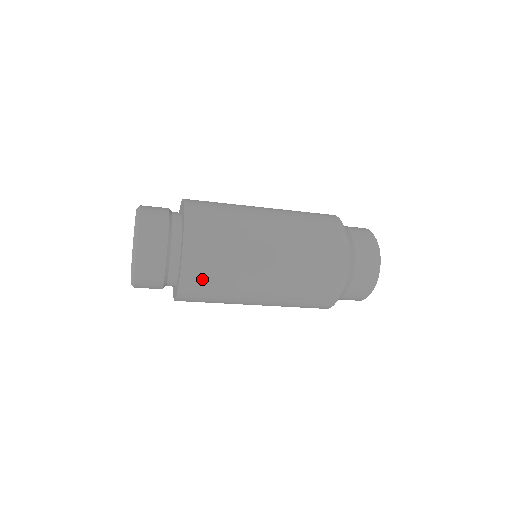
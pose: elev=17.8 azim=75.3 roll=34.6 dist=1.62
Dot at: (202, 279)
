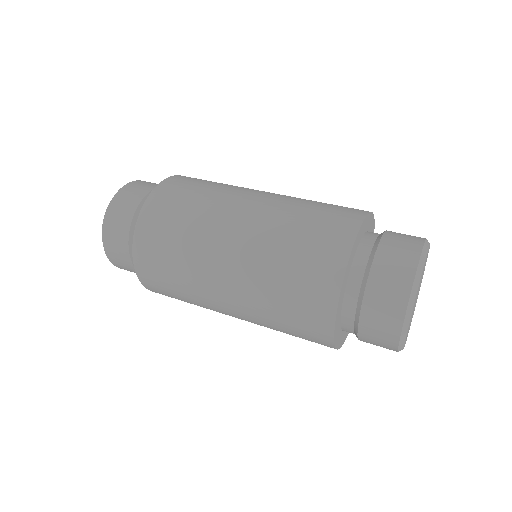
Dot at: (155, 261)
